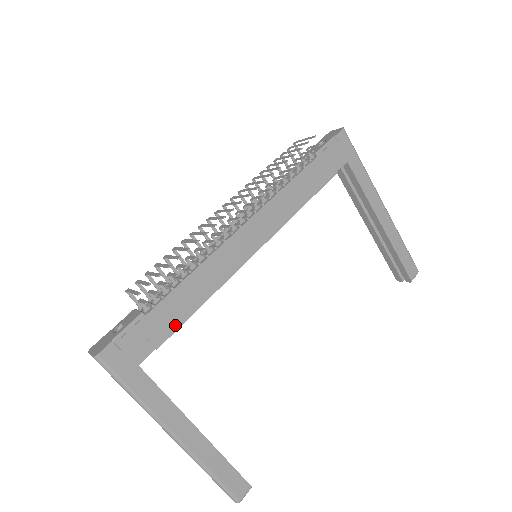
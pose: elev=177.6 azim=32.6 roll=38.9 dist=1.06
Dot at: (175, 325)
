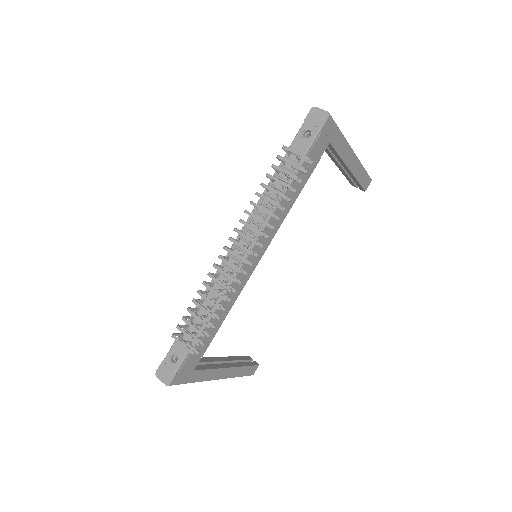
Dot at: (211, 338)
